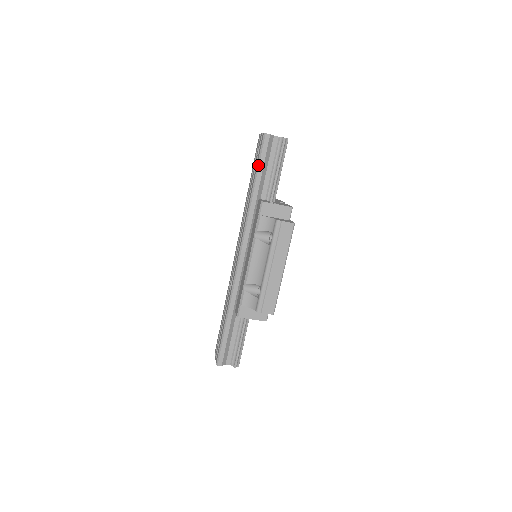
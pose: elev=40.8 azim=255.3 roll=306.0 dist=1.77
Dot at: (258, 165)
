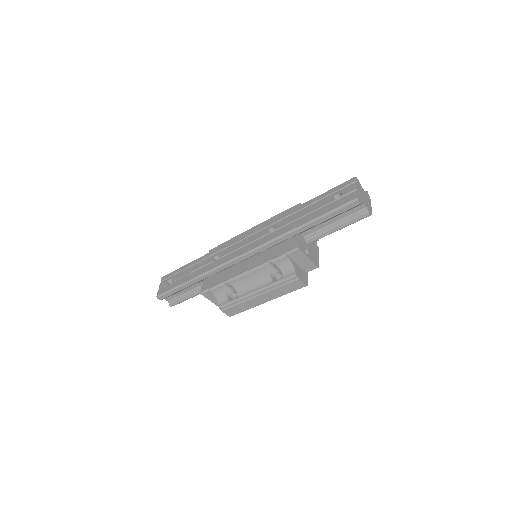
Dot at: (325, 215)
